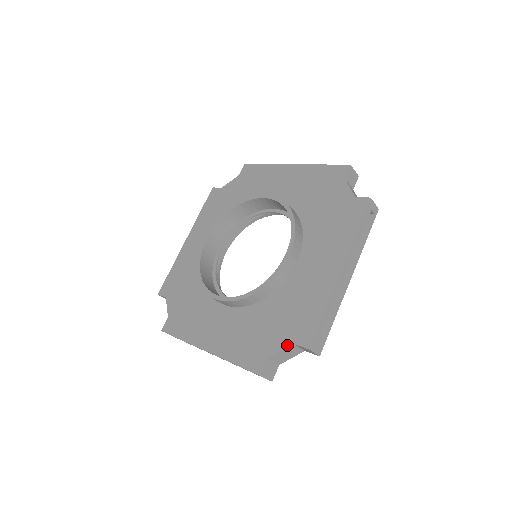
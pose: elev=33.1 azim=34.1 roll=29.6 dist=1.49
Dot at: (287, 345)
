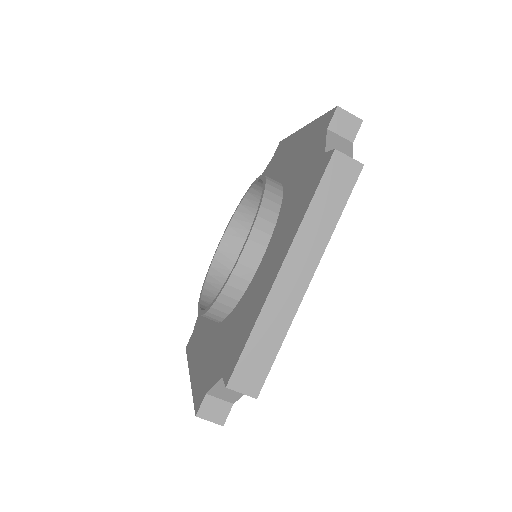
Dot at: (324, 136)
